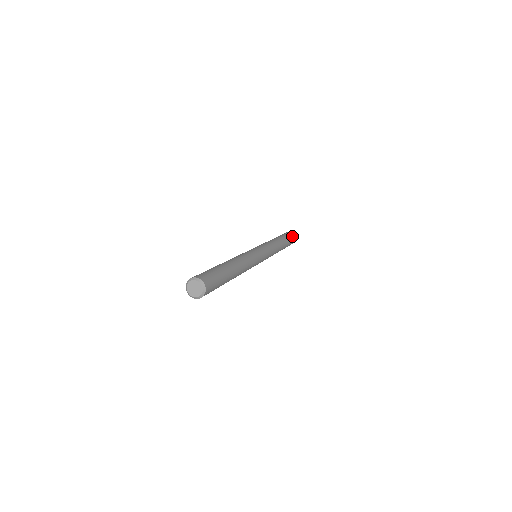
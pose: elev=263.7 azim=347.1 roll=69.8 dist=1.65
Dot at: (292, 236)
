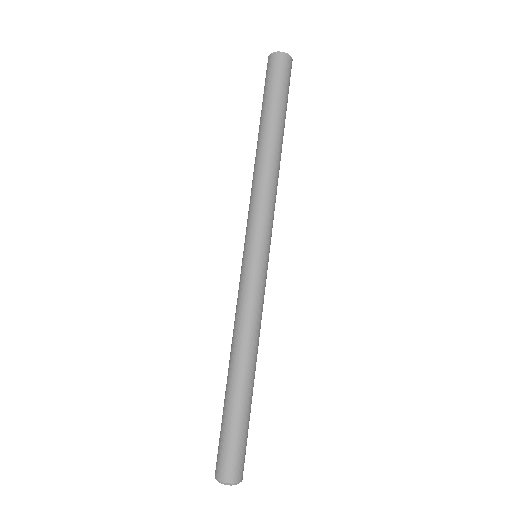
Dot at: (278, 79)
